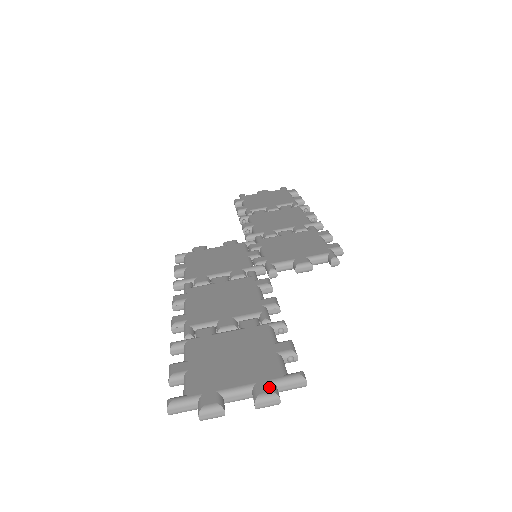
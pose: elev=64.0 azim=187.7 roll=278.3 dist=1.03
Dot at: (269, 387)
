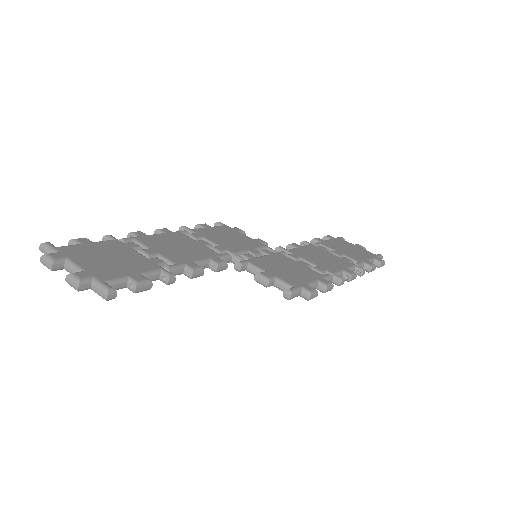
Dot at: (85, 276)
